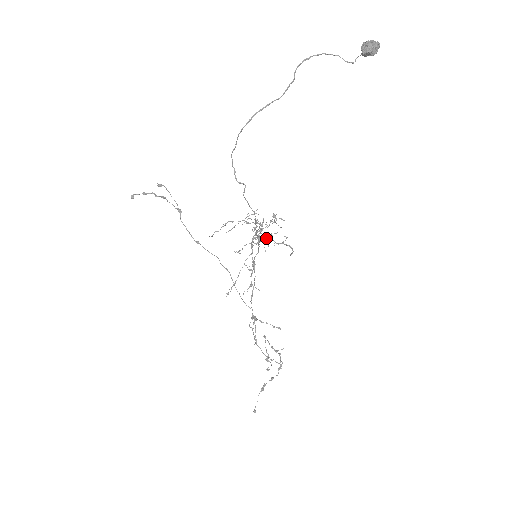
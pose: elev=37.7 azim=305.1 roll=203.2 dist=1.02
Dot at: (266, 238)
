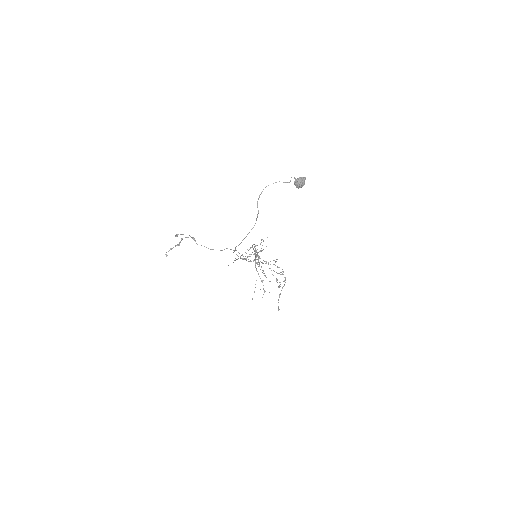
Dot at: (260, 251)
